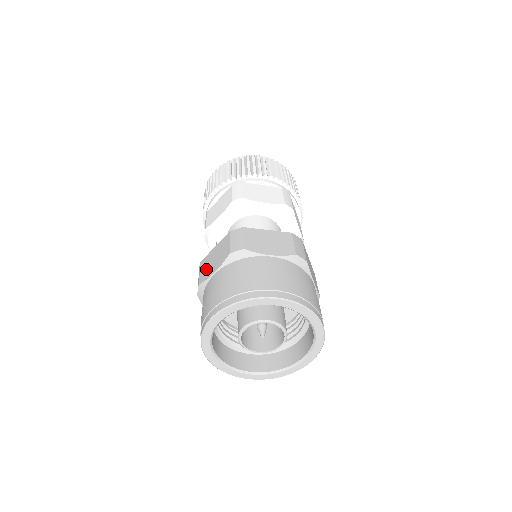
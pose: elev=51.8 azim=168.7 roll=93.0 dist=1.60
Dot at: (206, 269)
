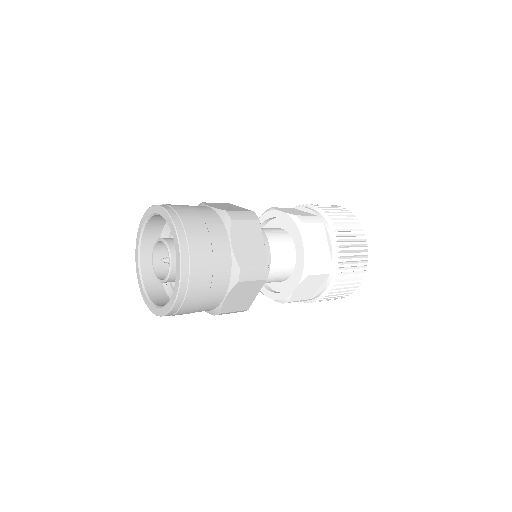
Dot at: occluded
